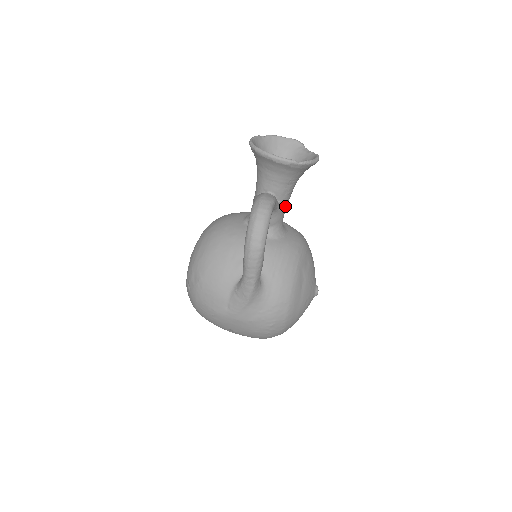
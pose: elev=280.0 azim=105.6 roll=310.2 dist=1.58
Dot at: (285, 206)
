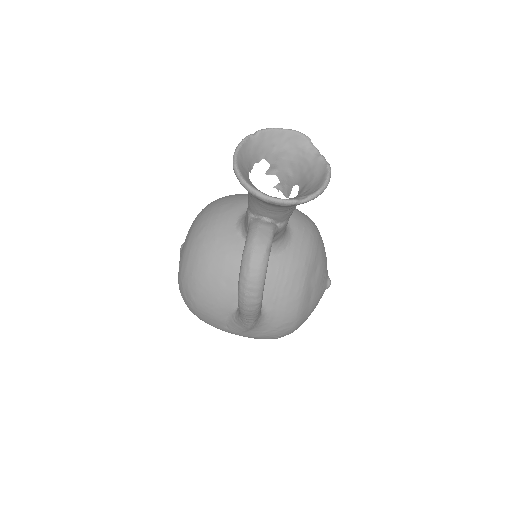
Dot at: (287, 222)
